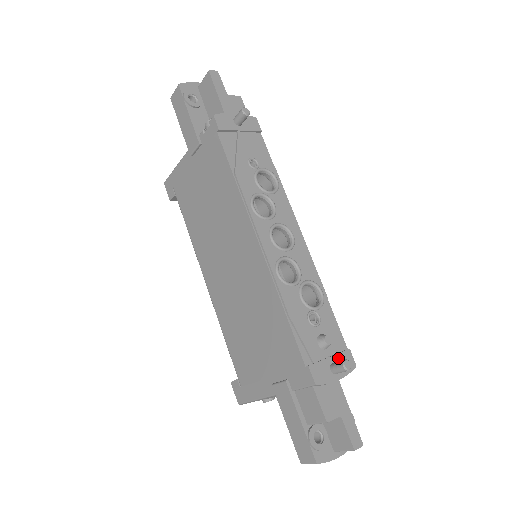
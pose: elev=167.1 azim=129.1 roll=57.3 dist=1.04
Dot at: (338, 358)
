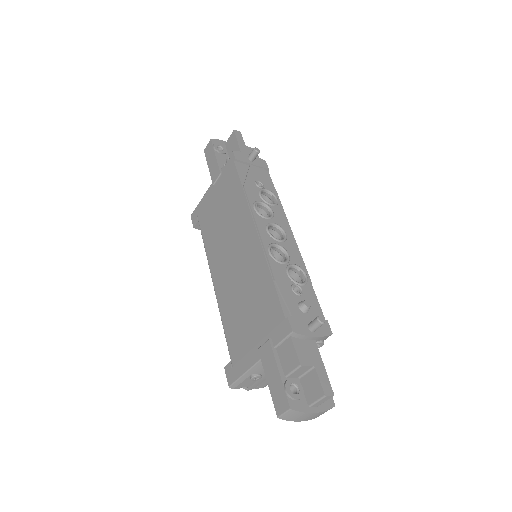
Dot at: occluded
